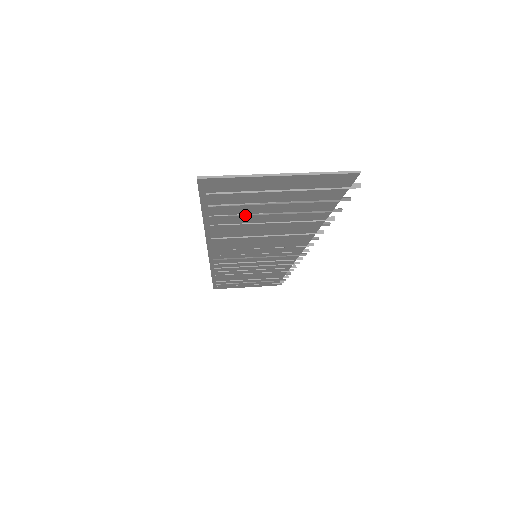
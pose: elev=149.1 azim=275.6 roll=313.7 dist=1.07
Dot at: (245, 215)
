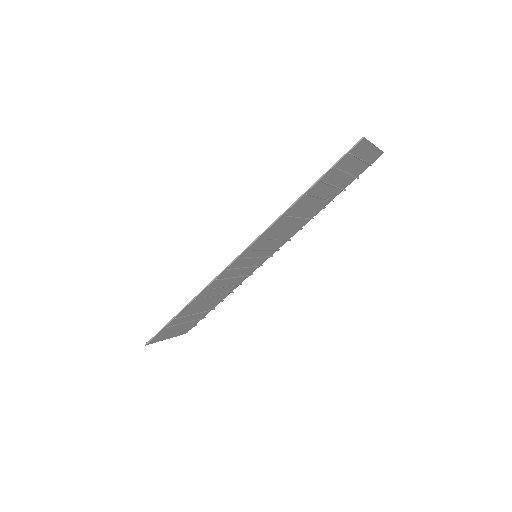
Dot at: (326, 185)
